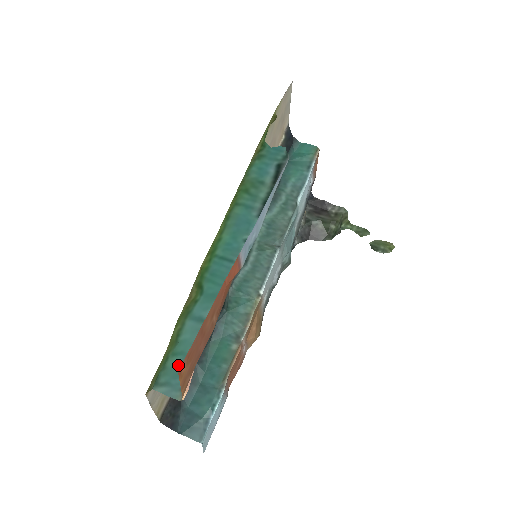
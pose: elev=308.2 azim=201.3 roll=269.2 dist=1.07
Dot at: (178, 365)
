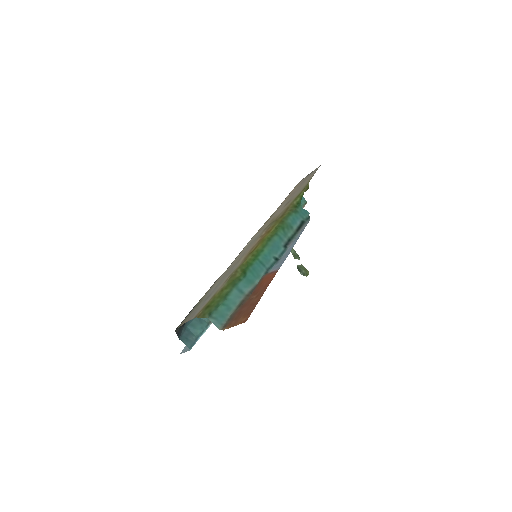
Dot at: (223, 311)
